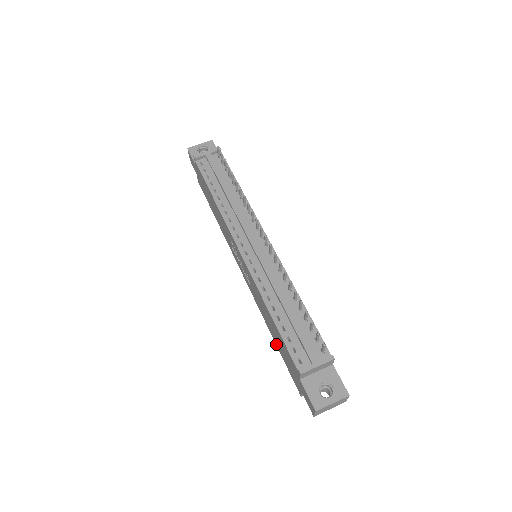
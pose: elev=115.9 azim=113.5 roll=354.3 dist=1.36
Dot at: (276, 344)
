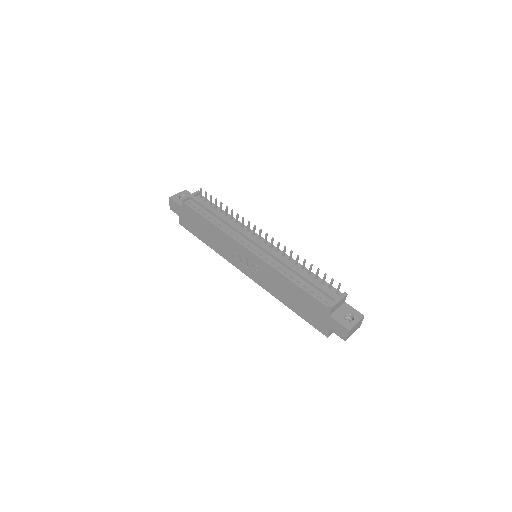
Dot at: (294, 310)
